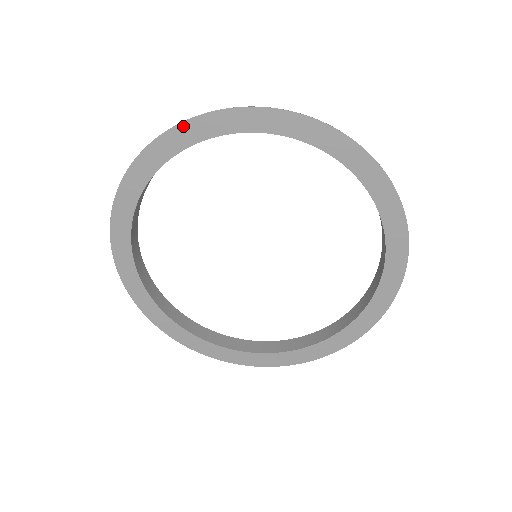
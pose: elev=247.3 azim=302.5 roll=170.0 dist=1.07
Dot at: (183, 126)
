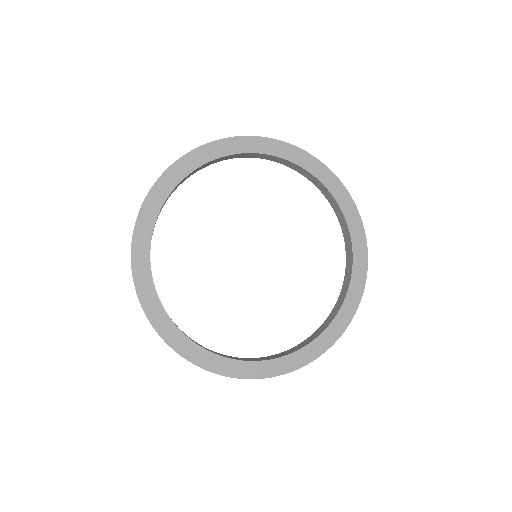
Dot at: (292, 147)
